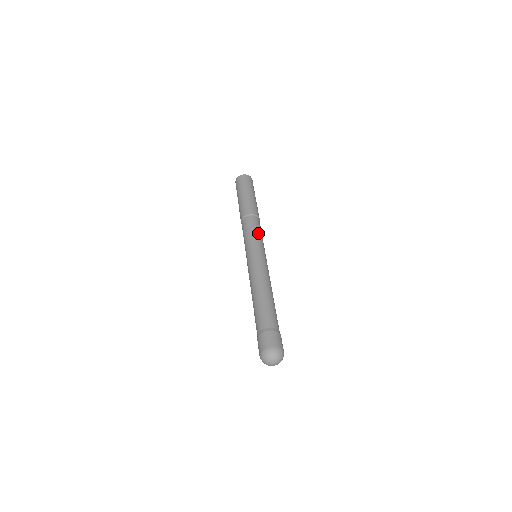
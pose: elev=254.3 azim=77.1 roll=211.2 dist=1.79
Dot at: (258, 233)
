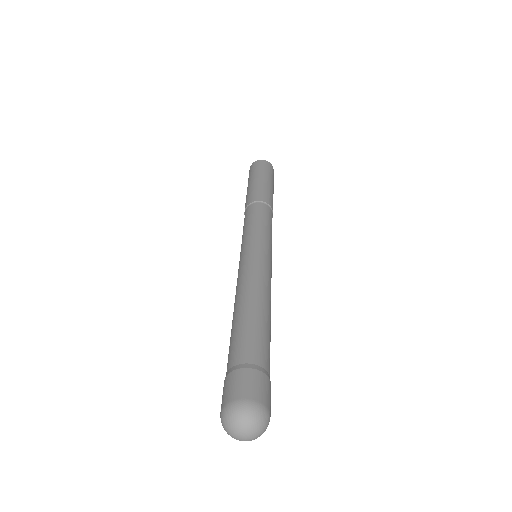
Dot at: (268, 226)
